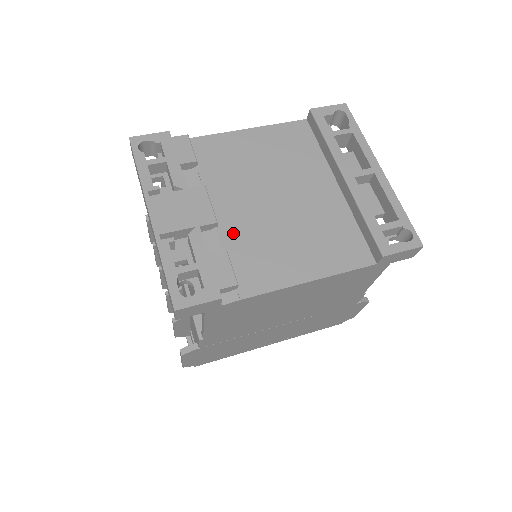
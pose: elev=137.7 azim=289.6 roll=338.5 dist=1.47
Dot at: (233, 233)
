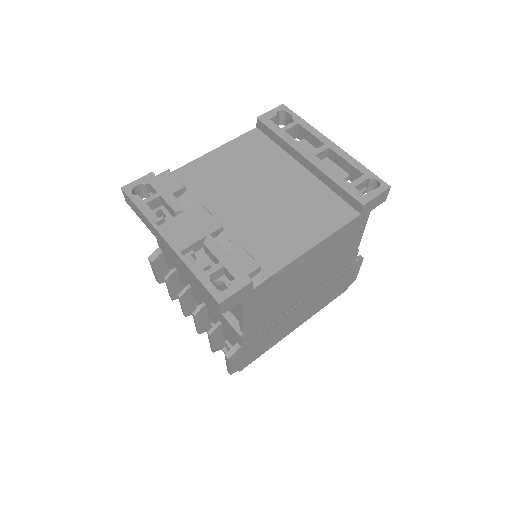
Dot at: (237, 232)
